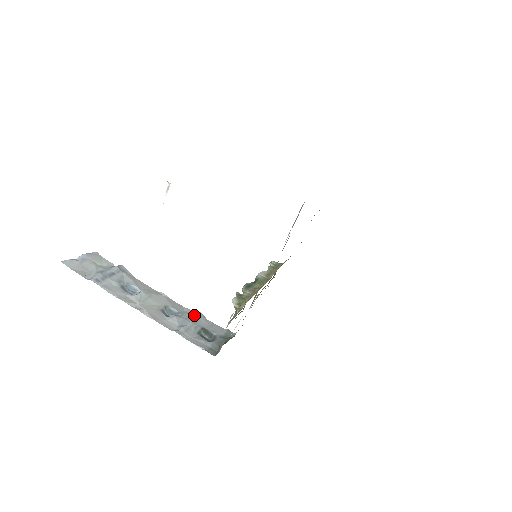
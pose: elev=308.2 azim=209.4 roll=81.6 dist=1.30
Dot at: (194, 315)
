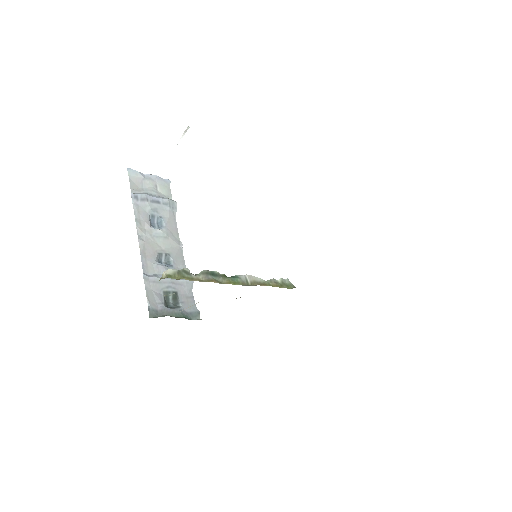
Dot at: occluded
